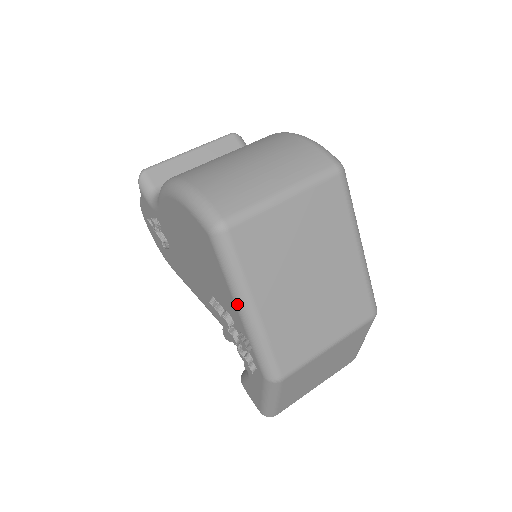
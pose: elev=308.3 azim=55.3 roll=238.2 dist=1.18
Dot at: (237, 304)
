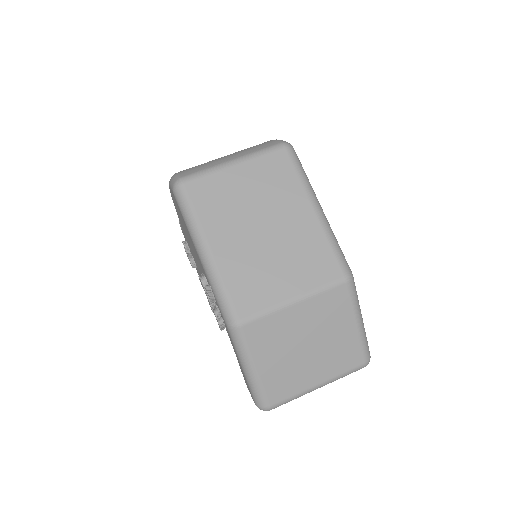
Dot at: (196, 248)
